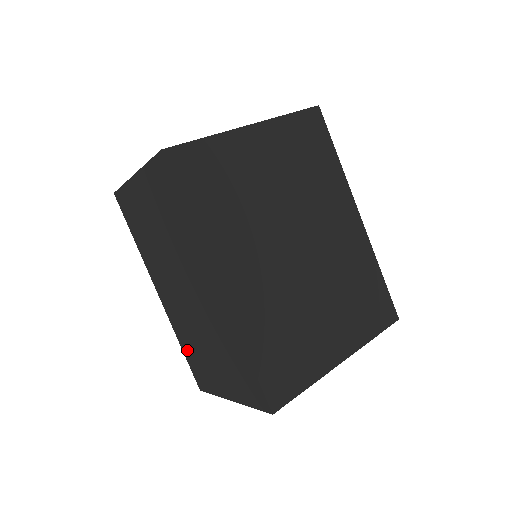
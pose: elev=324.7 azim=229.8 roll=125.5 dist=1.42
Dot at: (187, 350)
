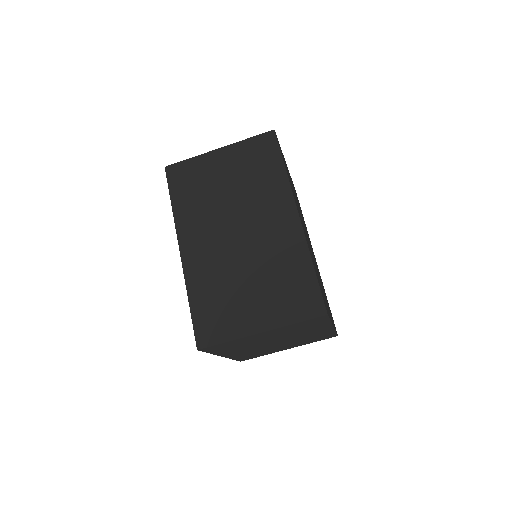
Dot at: (201, 302)
